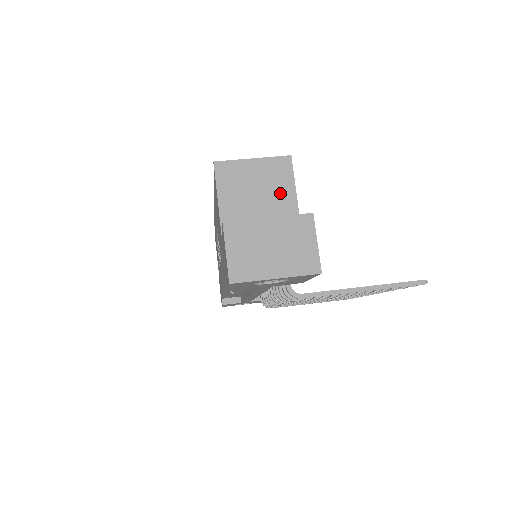
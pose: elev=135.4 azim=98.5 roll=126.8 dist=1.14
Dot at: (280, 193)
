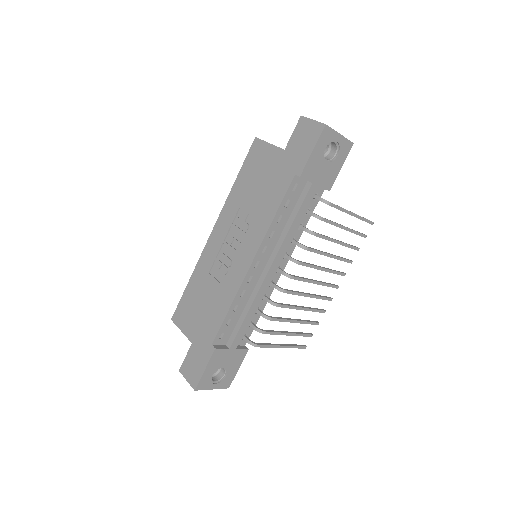
Dot at: occluded
